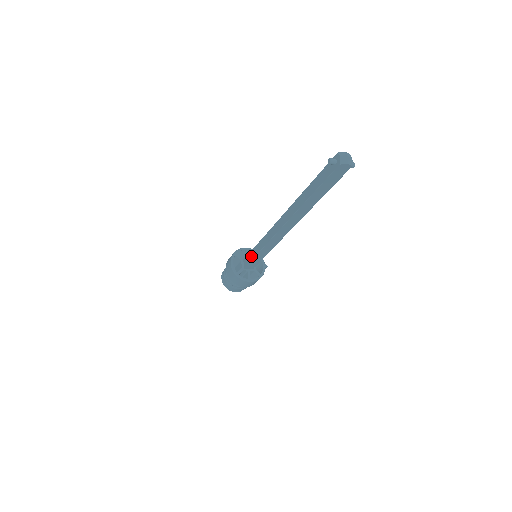
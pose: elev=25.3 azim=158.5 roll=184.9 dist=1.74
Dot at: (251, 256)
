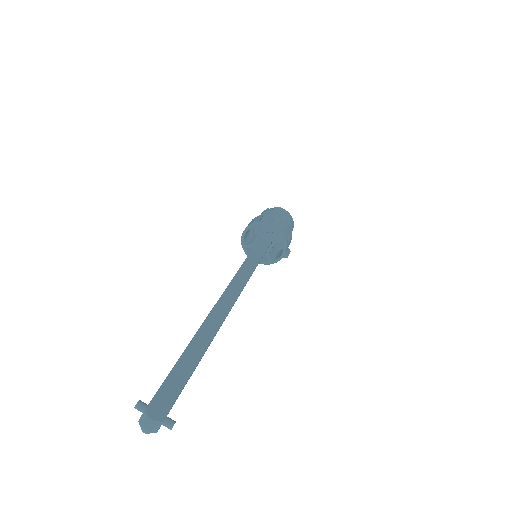
Dot at: occluded
